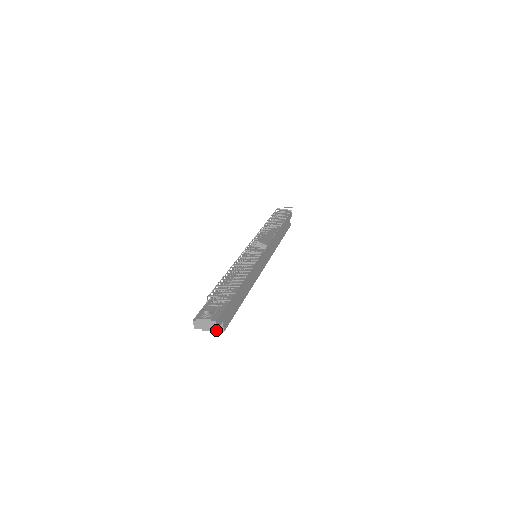
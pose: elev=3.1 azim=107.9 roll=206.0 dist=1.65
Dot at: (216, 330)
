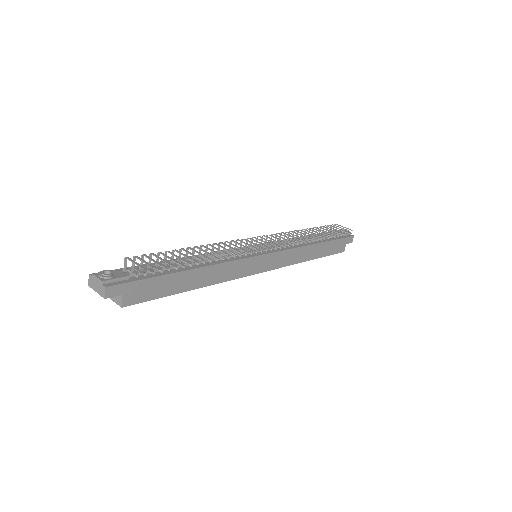
Dot at: (116, 301)
